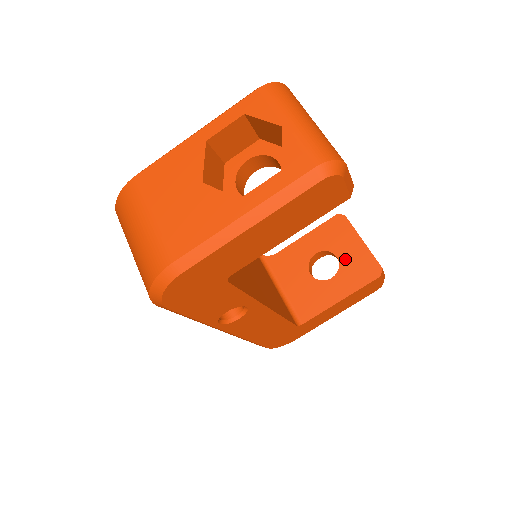
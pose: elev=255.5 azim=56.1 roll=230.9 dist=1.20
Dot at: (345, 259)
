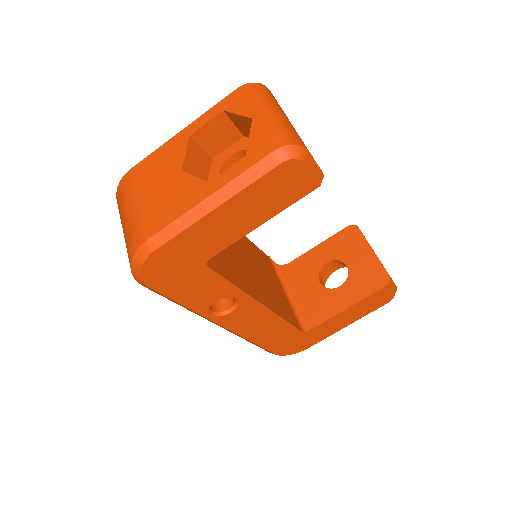
Dot at: (354, 268)
